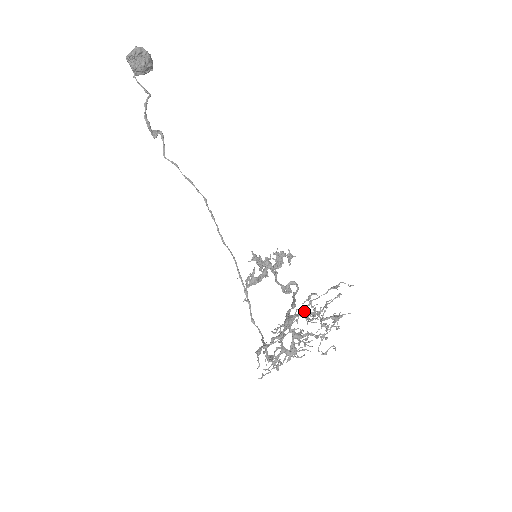
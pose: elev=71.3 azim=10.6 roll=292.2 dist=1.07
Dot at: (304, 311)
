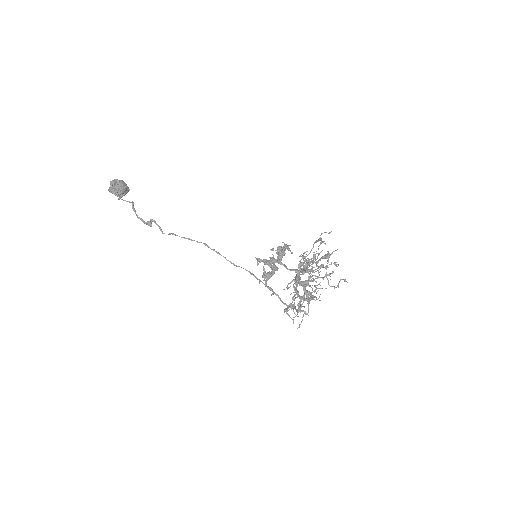
Dot at: occluded
